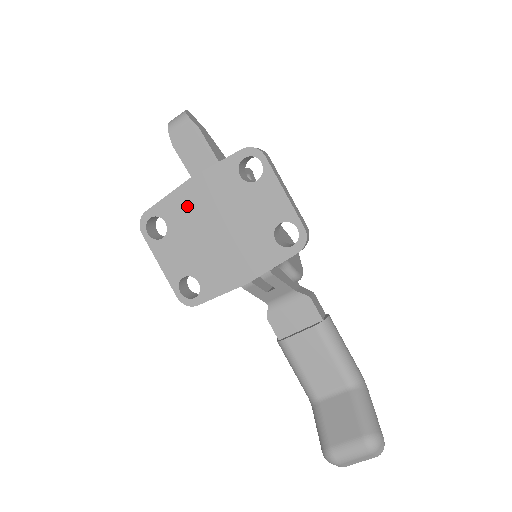
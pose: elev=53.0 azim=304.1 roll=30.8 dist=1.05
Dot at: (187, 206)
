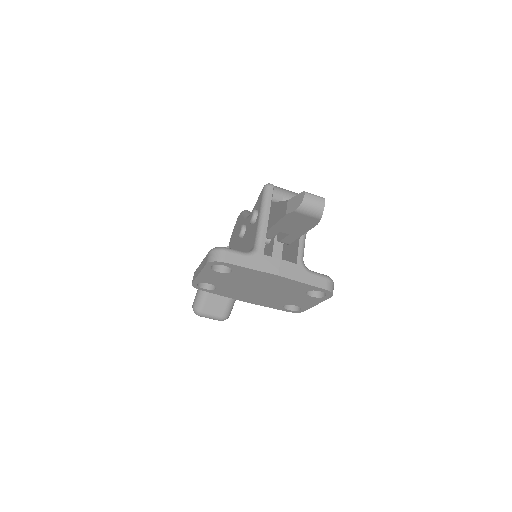
Dot at: (257, 278)
